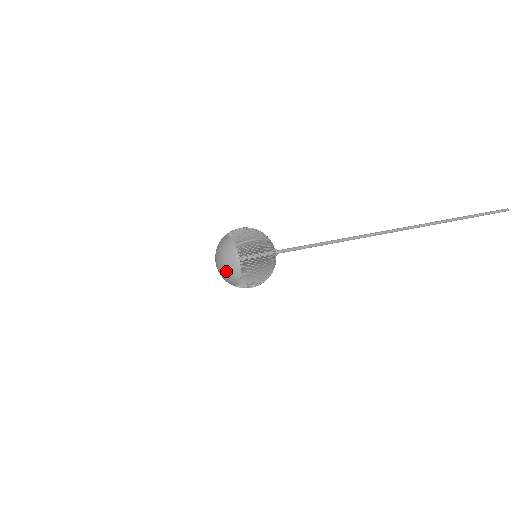
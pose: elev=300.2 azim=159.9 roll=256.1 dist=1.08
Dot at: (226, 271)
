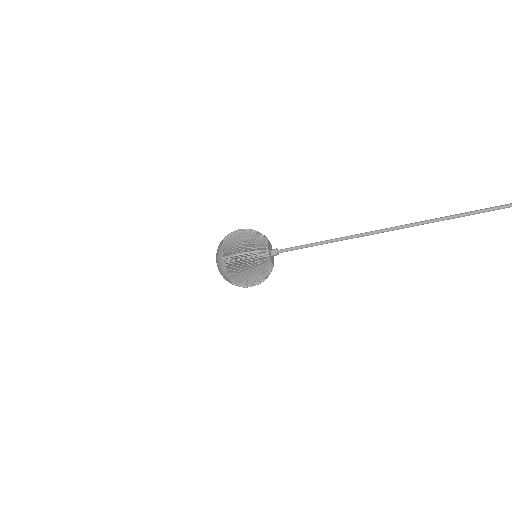
Dot at: (222, 275)
